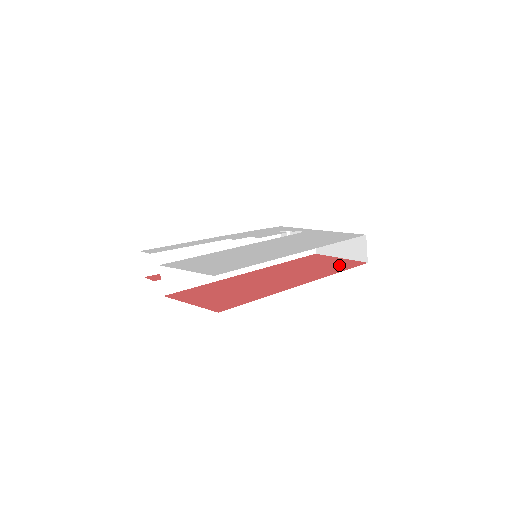
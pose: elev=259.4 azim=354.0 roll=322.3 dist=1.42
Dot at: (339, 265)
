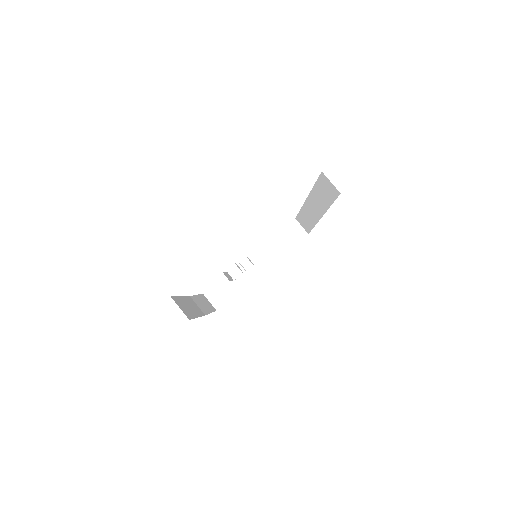
Dot at: occluded
